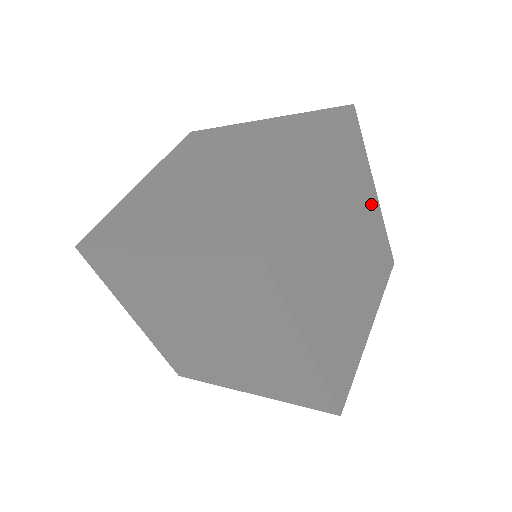
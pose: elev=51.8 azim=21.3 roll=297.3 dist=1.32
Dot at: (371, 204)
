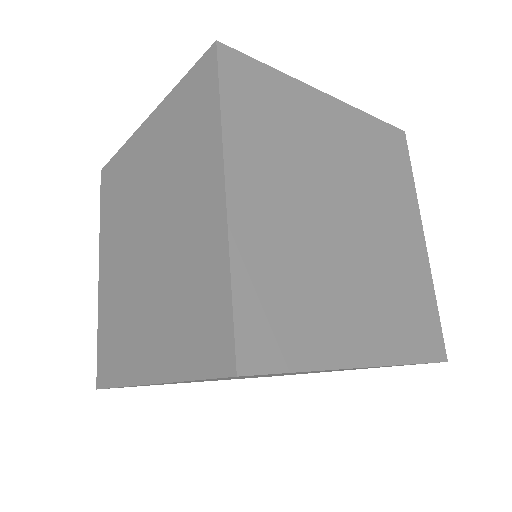
Dot at: (411, 234)
